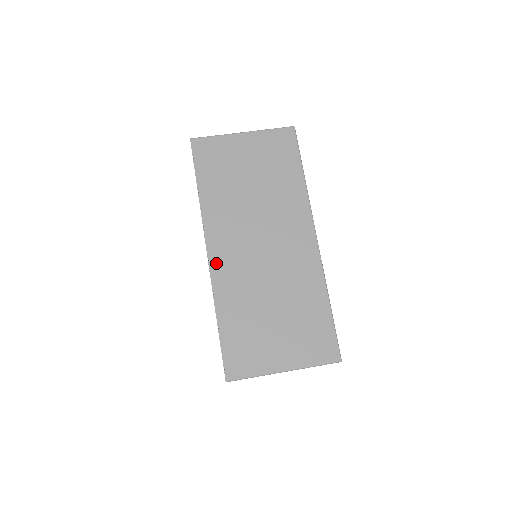
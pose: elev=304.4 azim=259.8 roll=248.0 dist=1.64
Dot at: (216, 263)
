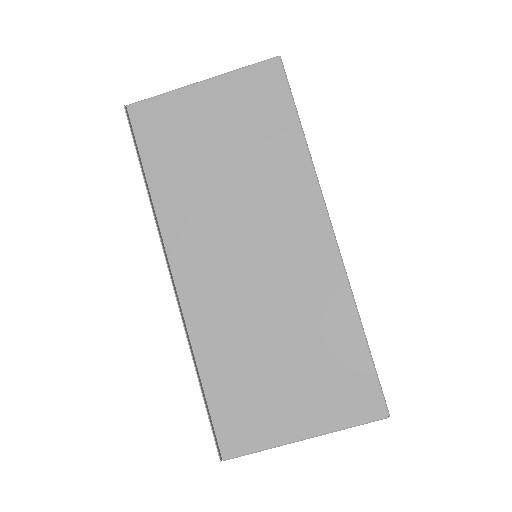
Dot at: (187, 291)
